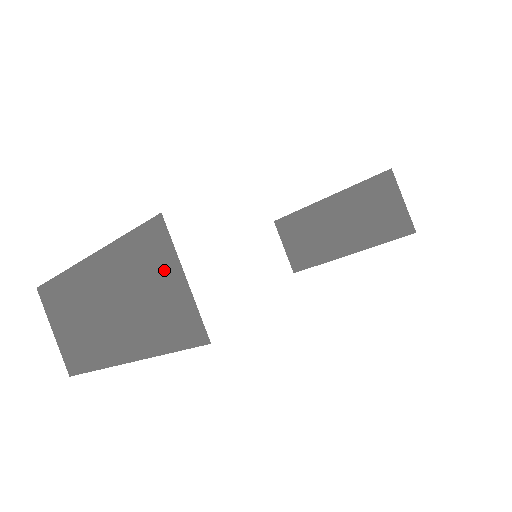
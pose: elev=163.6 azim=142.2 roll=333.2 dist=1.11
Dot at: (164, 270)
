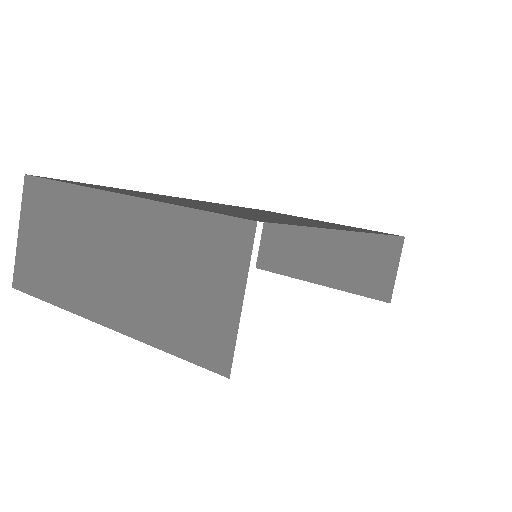
Dot at: (219, 276)
